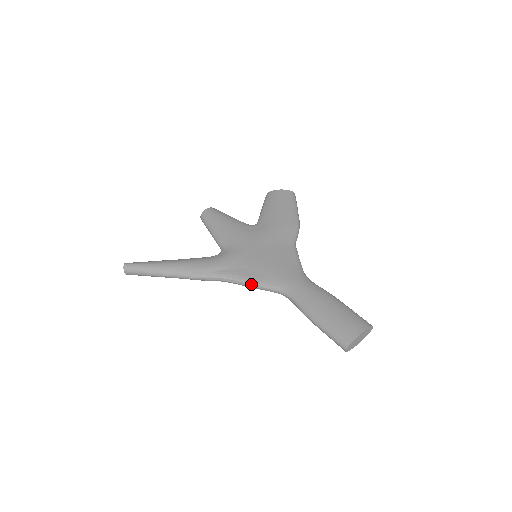
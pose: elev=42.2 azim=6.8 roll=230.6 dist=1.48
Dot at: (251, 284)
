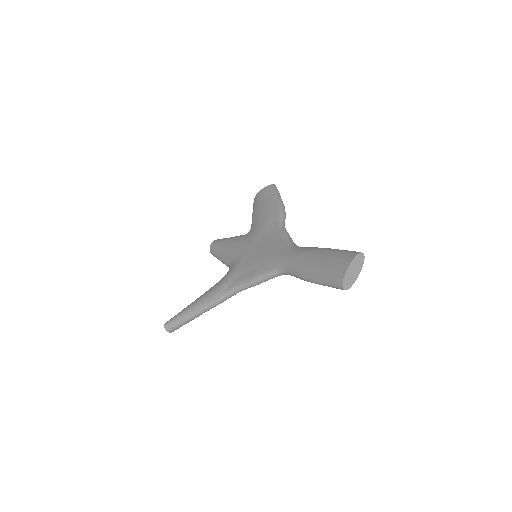
Dot at: (255, 281)
